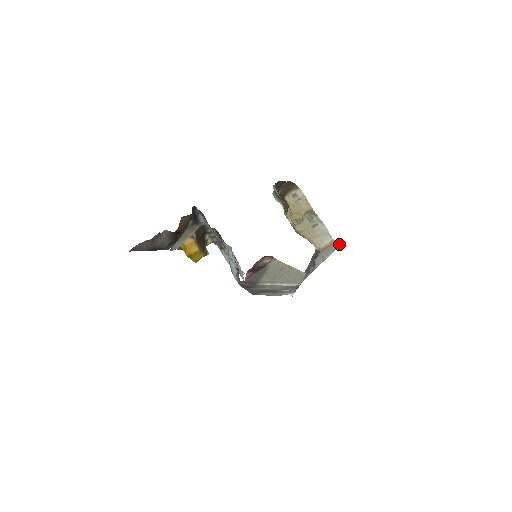
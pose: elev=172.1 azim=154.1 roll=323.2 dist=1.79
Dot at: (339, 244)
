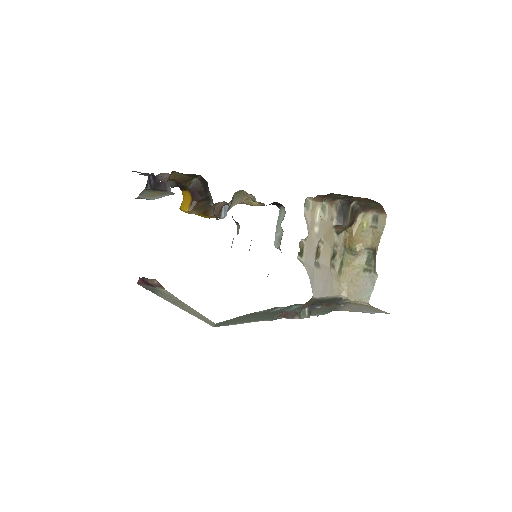
Dot at: (385, 312)
